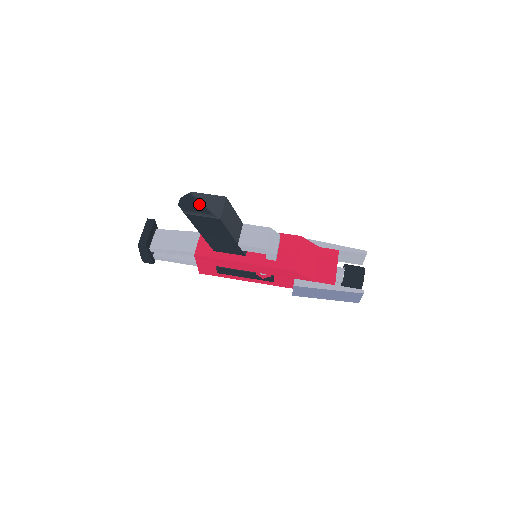
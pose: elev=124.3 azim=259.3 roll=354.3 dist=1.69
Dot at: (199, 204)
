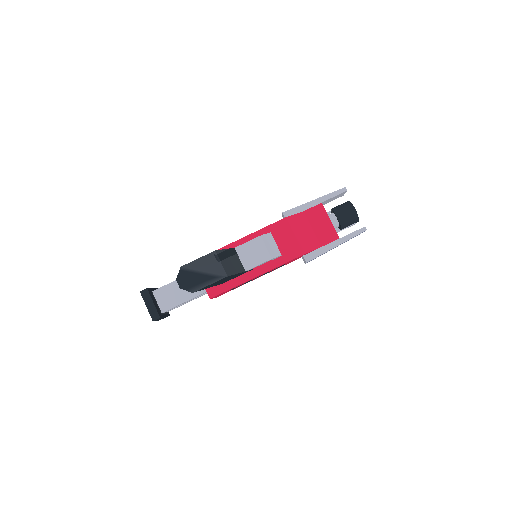
Dot at: (197, 275)
